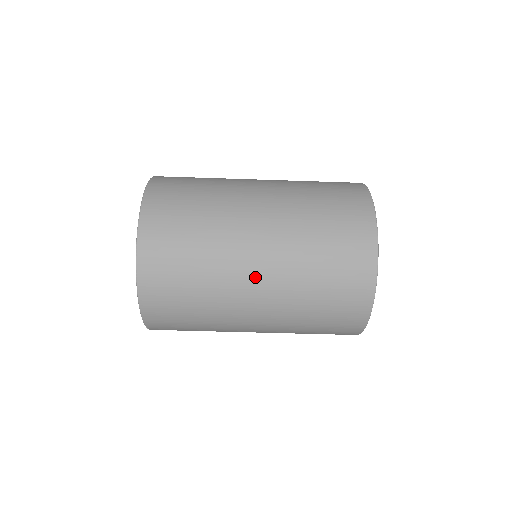
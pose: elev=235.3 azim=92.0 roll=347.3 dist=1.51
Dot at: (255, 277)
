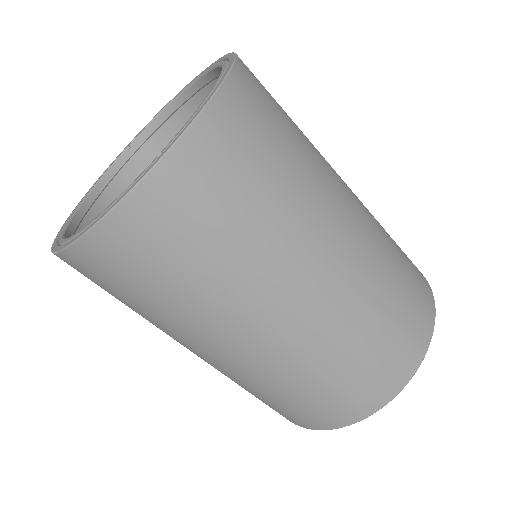
Dot at: (282, 314)
